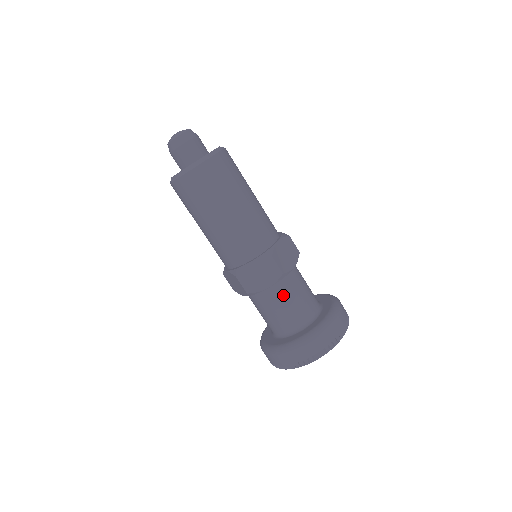
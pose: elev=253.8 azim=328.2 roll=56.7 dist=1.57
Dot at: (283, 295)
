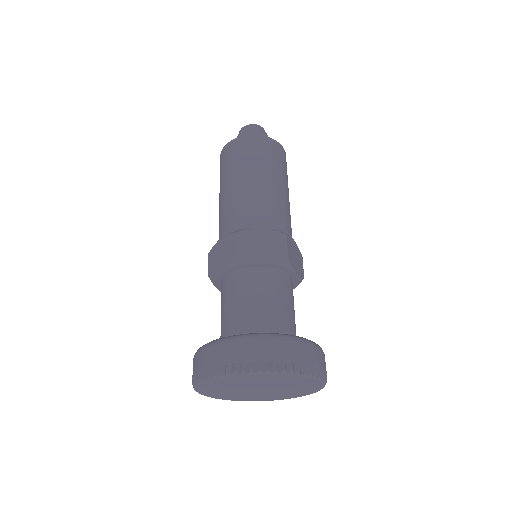
Dot at: (272, 286)
